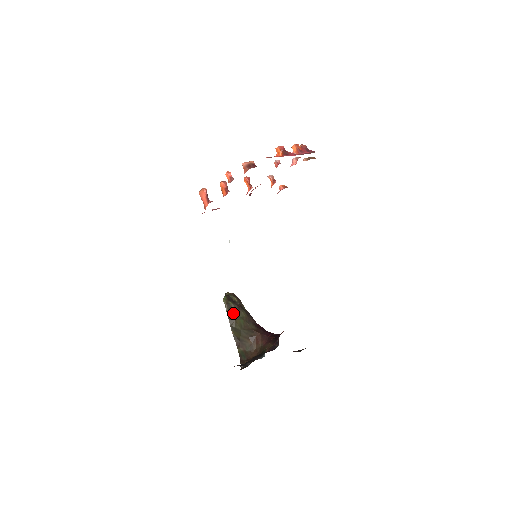
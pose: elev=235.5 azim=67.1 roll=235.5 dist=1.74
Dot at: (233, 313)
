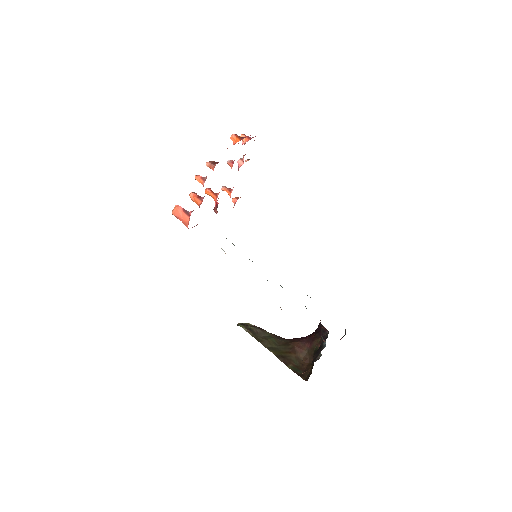
Dot at: (259, 335)
